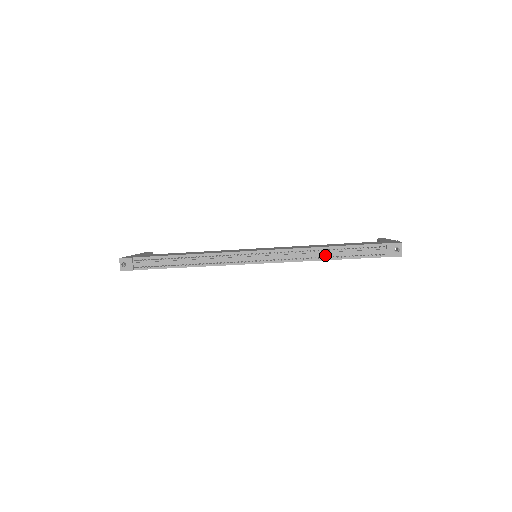
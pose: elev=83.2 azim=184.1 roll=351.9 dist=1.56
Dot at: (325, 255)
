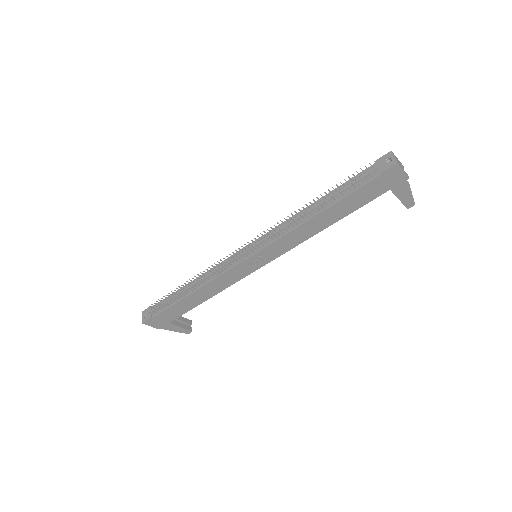
Dot at: (314, 211)
